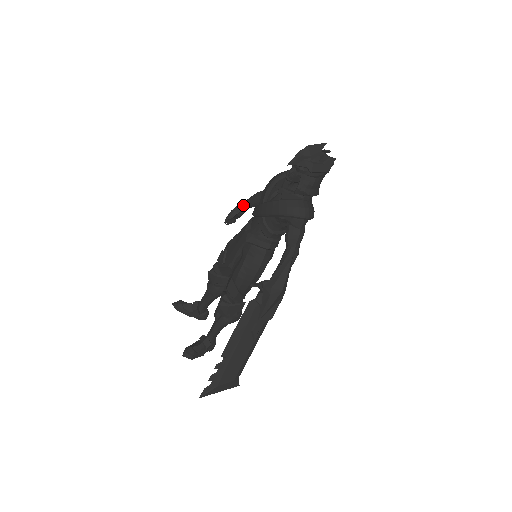
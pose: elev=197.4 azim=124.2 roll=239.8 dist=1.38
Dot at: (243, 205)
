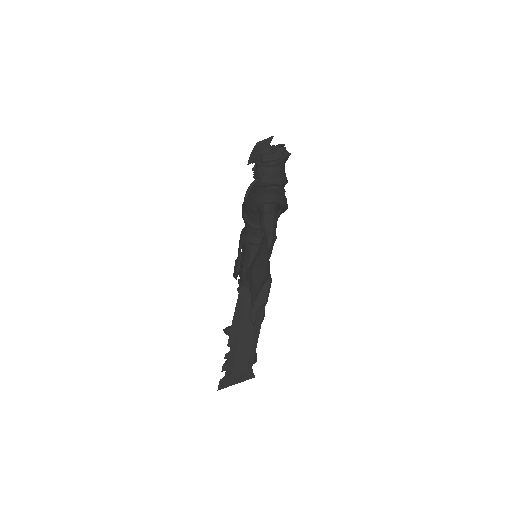
Dot at: occluded
